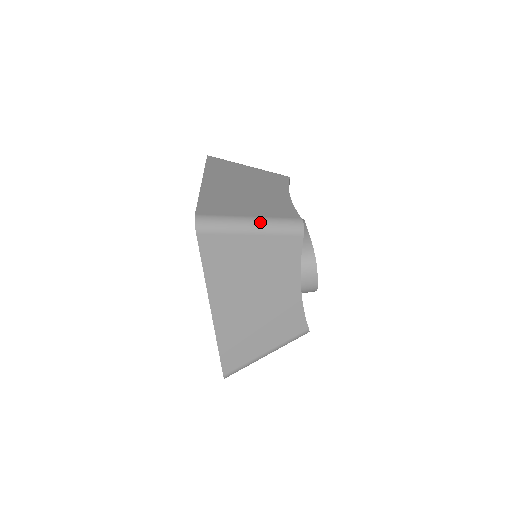
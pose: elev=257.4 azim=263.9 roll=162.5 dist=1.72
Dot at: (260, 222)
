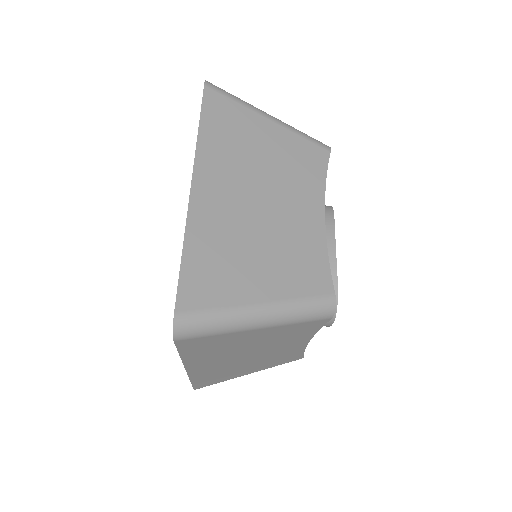
Dot at: (274, 313)
